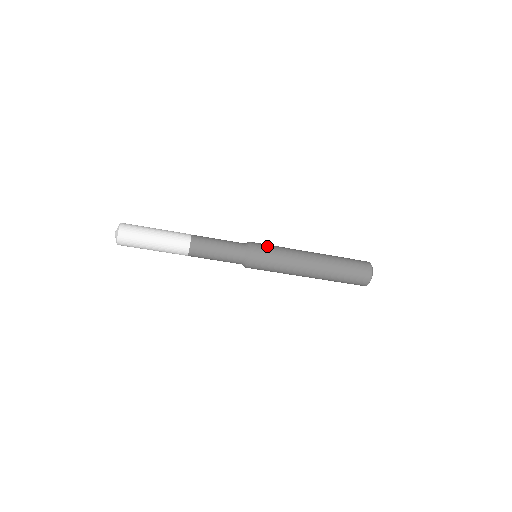
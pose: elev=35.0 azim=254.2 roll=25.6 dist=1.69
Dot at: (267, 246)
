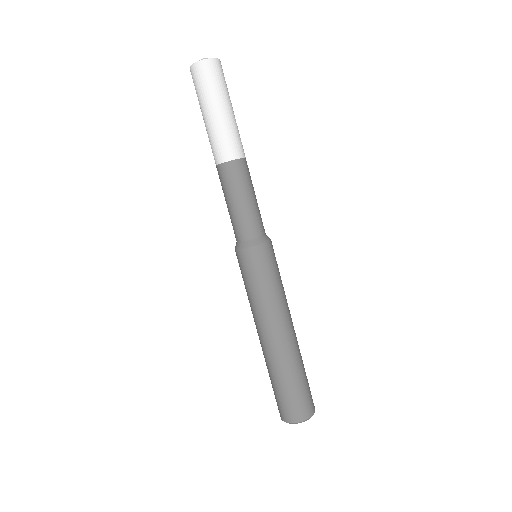
Dot at: occluded
